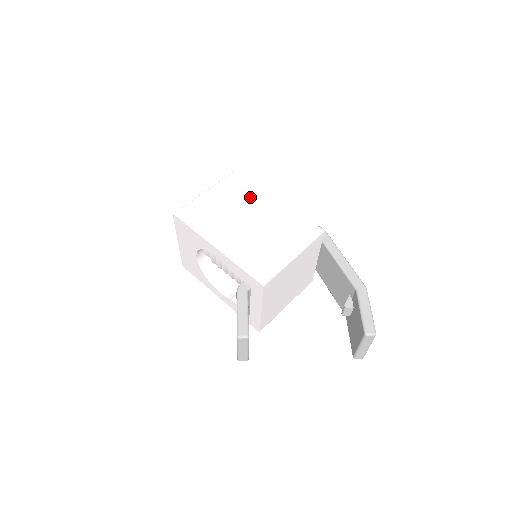
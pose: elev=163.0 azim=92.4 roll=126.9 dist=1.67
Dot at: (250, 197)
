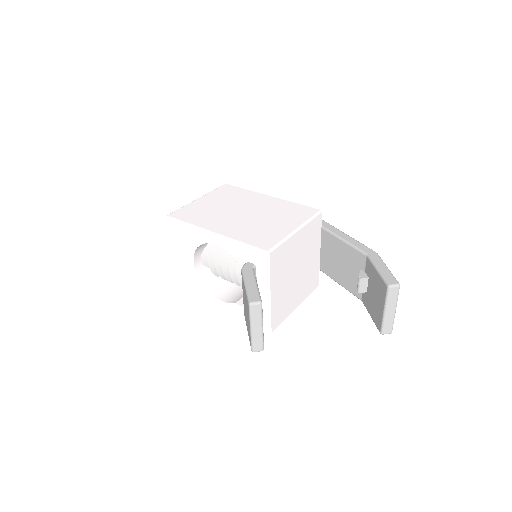
Dot at: (242, 197)
